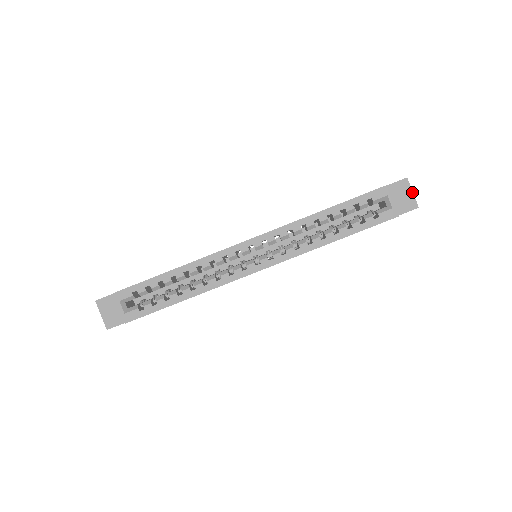
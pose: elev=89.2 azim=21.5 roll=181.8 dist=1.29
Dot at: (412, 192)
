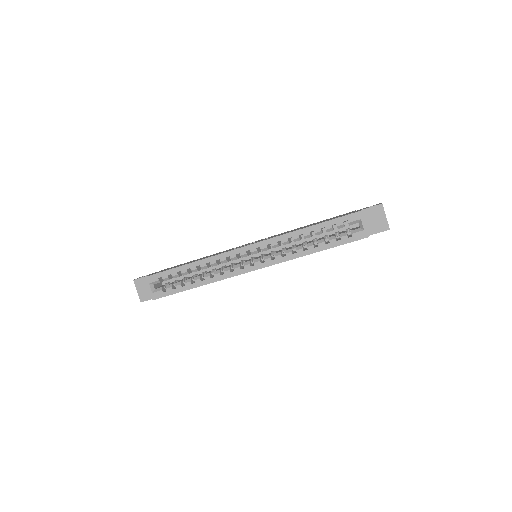
Dot at: (385, 216)
